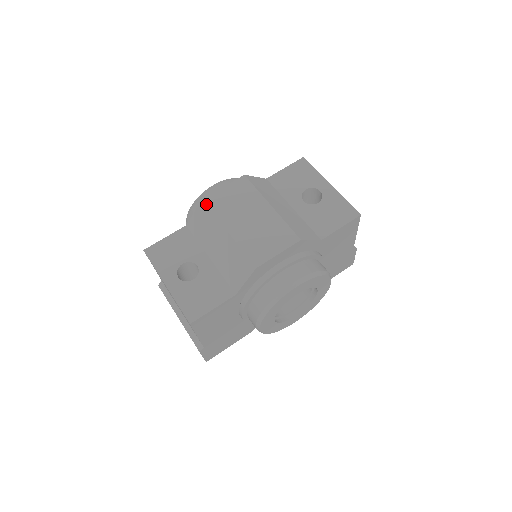
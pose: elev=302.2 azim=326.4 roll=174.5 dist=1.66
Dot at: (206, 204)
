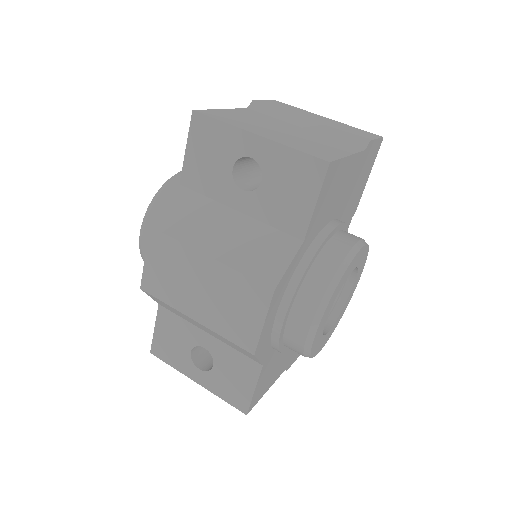
Dot at: occluded
